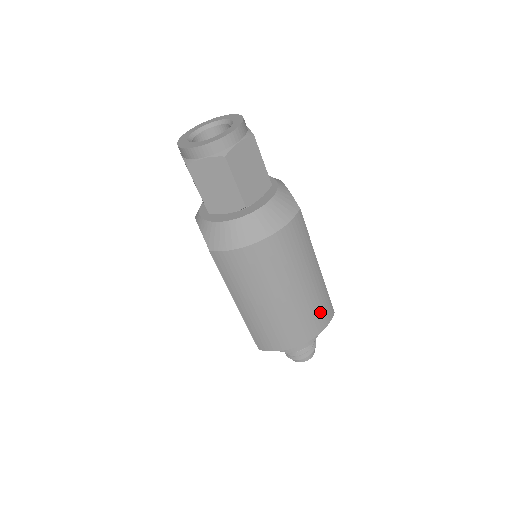
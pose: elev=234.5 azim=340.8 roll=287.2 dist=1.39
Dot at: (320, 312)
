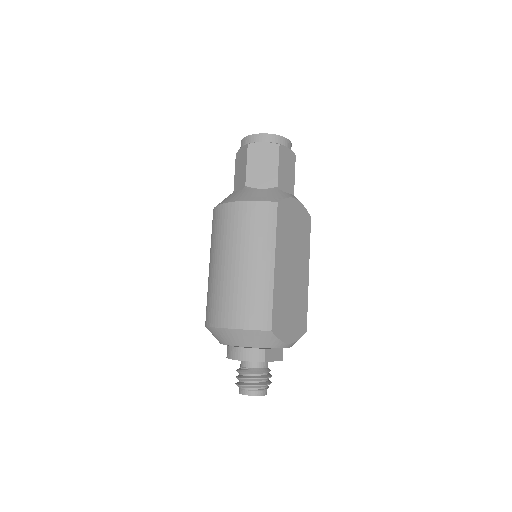
Dot at: (251, 307)
